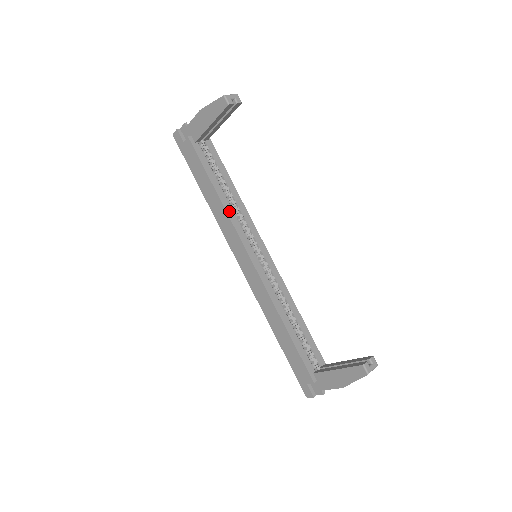
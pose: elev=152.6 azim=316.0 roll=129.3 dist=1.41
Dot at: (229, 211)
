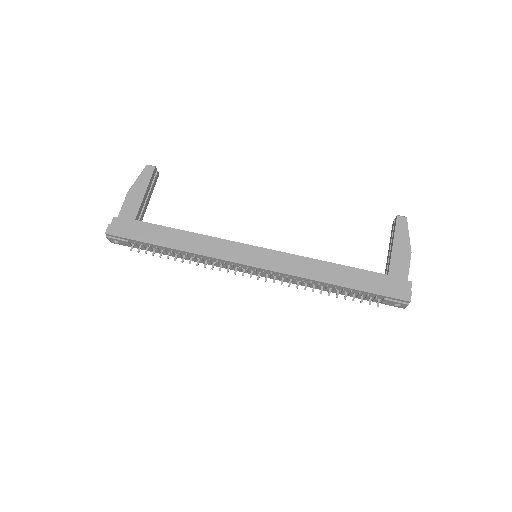
Dot at: (207, 237)
